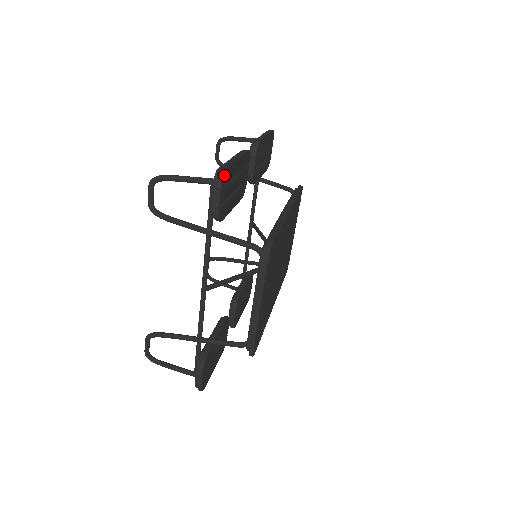
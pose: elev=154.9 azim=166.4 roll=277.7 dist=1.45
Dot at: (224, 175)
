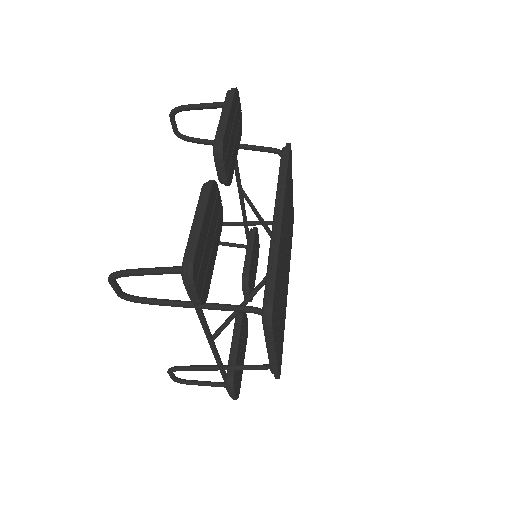
Dot at: (193, 271)
